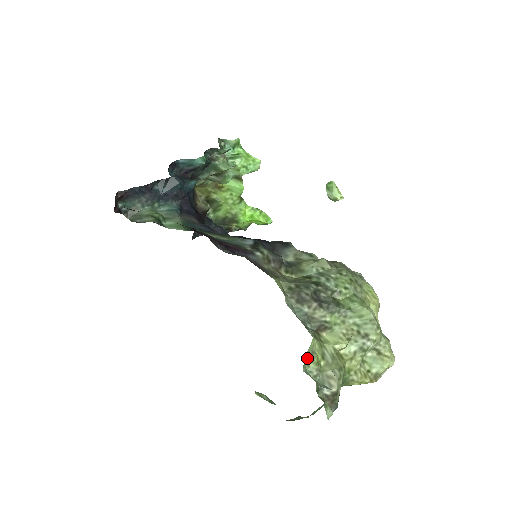
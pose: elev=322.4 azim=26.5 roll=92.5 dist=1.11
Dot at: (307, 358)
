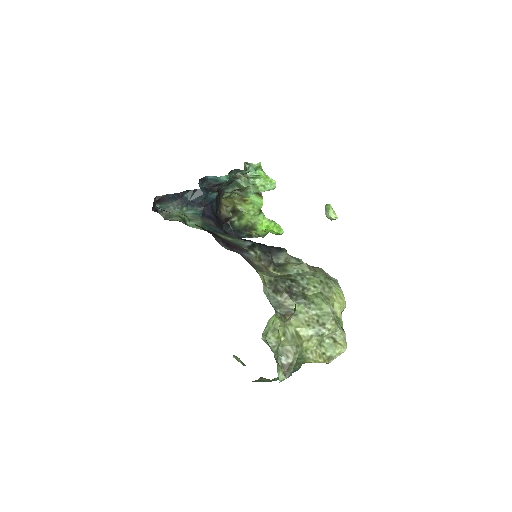
Dot at: (267, 331)
